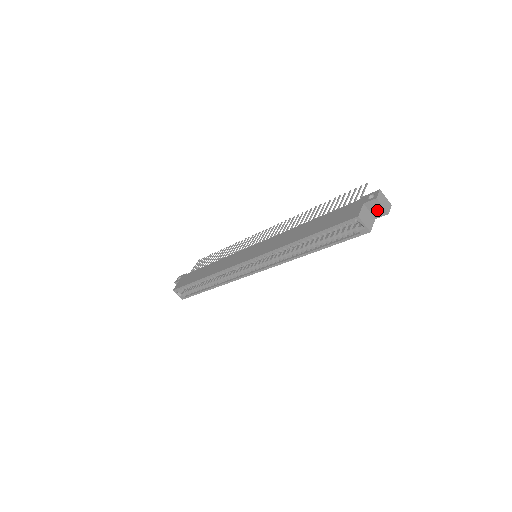
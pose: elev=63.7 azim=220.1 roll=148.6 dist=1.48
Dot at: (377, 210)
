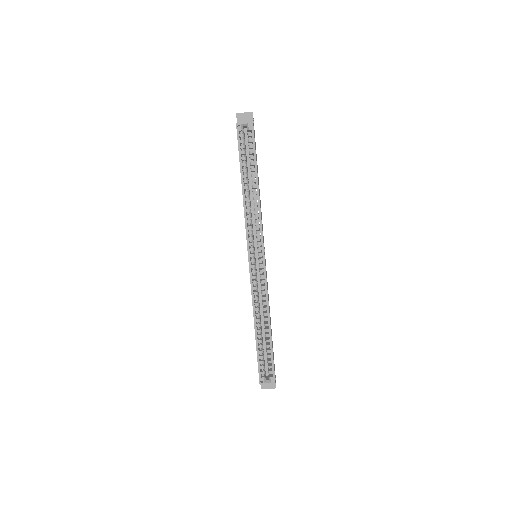
Dot at: (246, 118)
